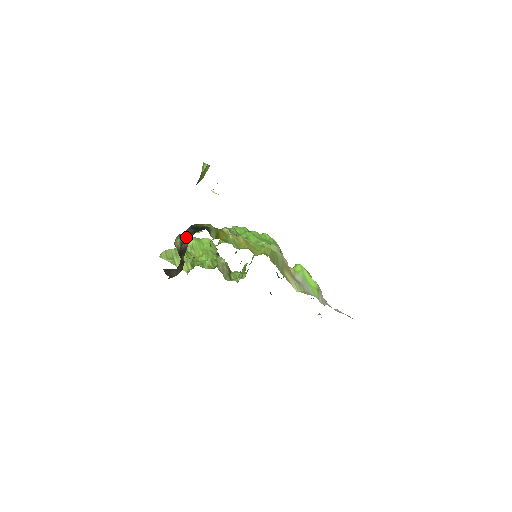
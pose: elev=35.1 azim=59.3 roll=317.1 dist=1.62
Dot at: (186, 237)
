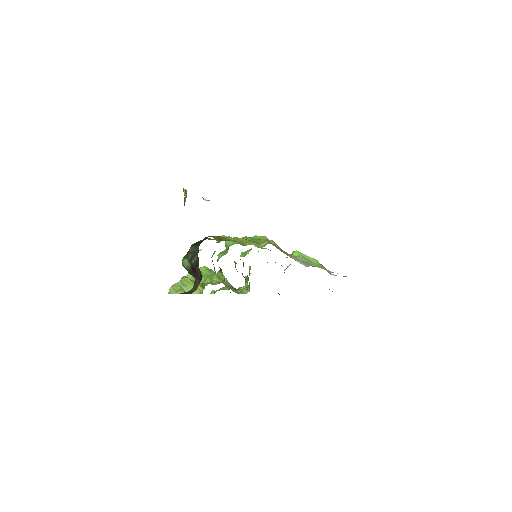
Dot at: (191, 255)
